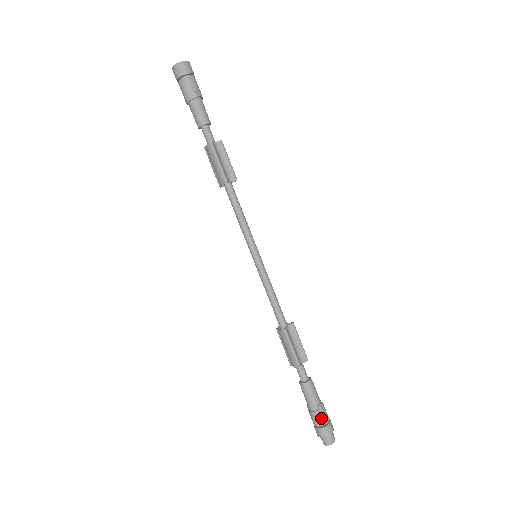
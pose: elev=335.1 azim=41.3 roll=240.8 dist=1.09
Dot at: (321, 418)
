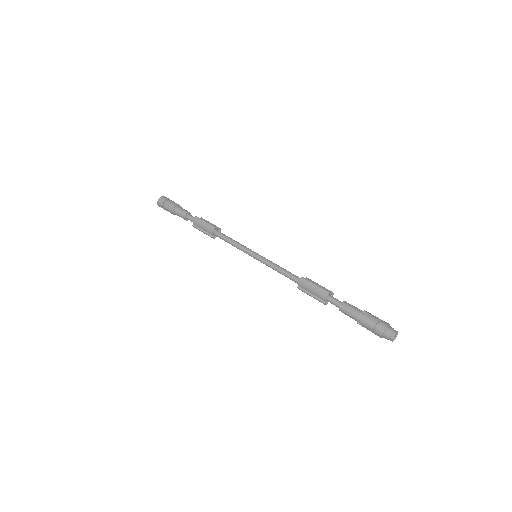
Dot at: (372, 317)
